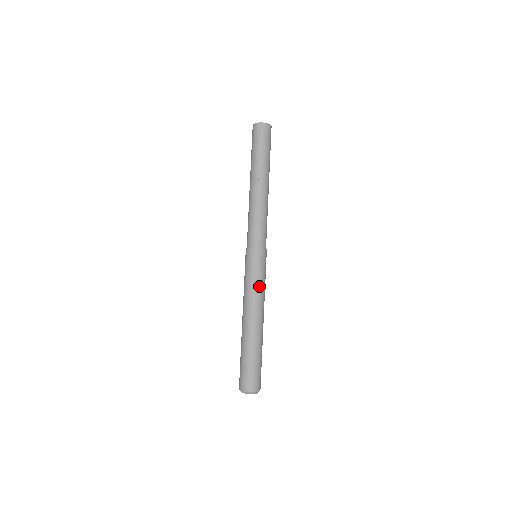
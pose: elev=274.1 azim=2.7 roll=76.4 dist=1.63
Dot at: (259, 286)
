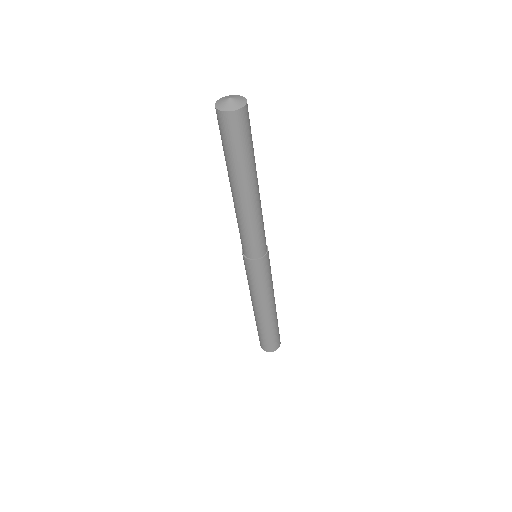
Dot at: (259, 289)
